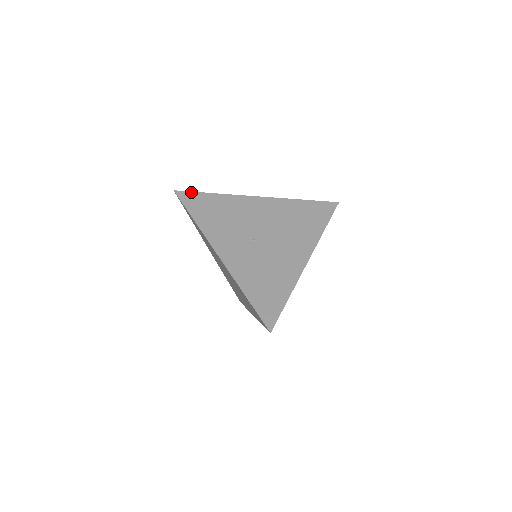
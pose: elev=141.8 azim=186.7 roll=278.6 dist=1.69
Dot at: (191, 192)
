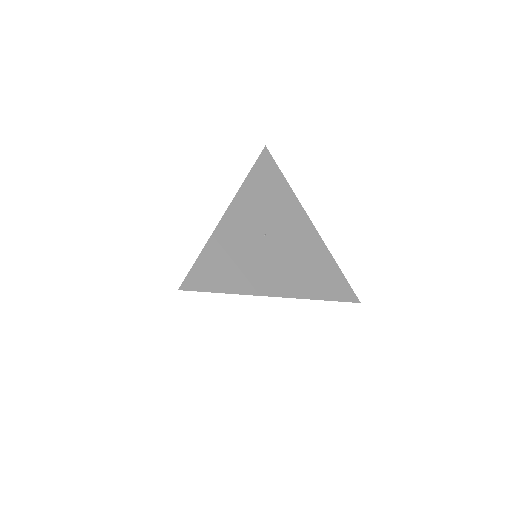
Dot at: (274, 161)
